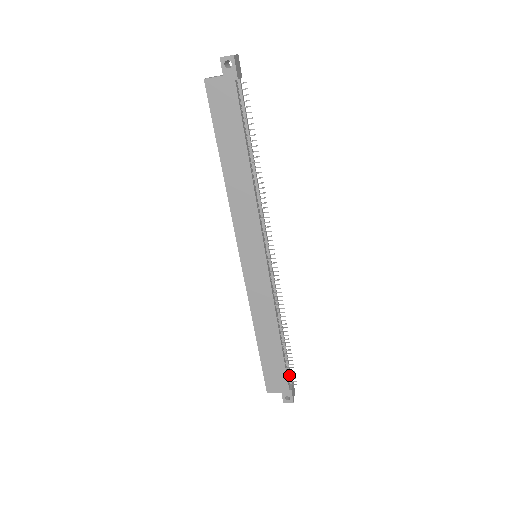
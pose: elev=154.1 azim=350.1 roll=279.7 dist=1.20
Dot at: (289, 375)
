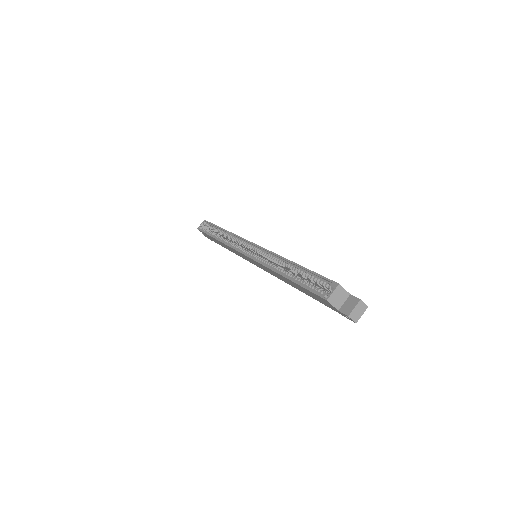
Dot at: occluded
